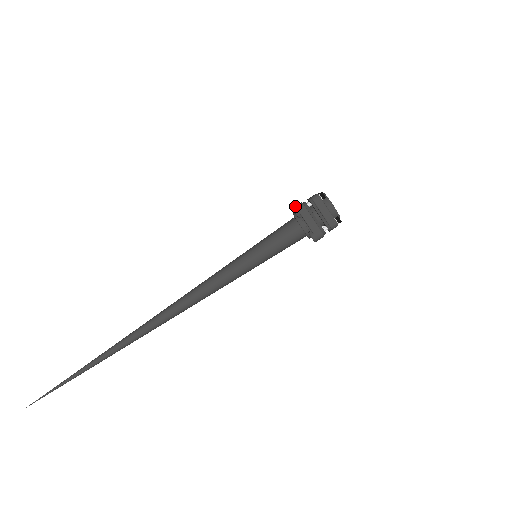
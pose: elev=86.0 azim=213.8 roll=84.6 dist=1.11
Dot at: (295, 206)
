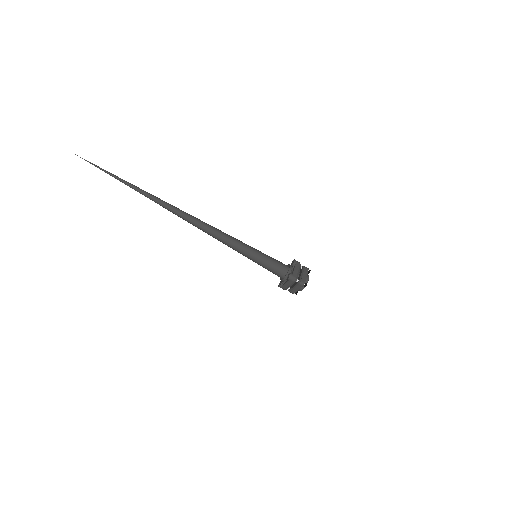
Dot at: occluded
